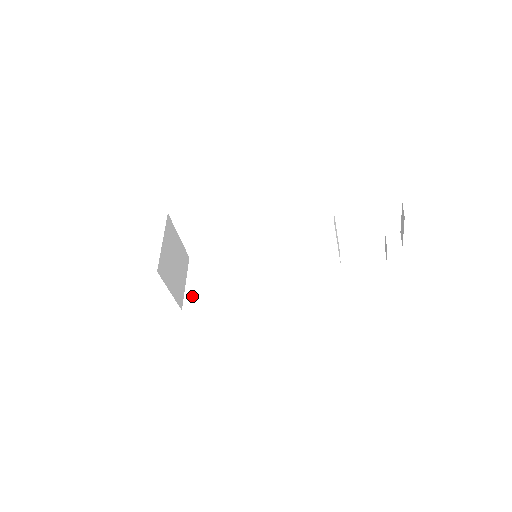
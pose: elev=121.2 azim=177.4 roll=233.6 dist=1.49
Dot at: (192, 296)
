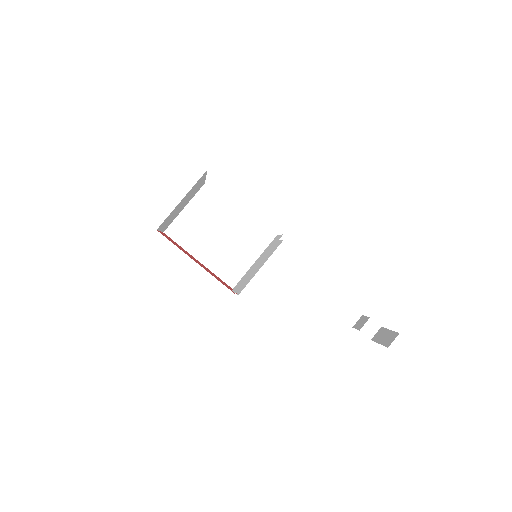
Dot at: (181, 226)
